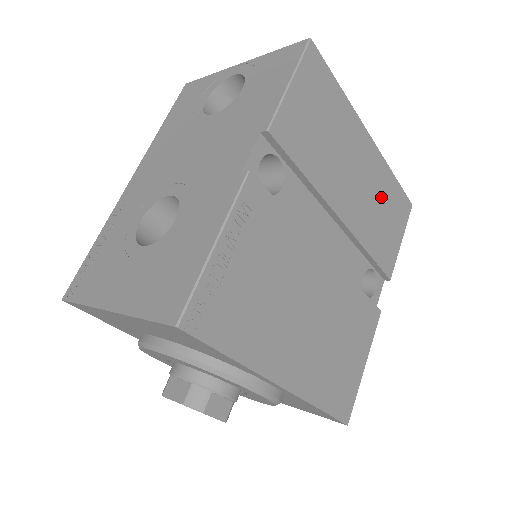
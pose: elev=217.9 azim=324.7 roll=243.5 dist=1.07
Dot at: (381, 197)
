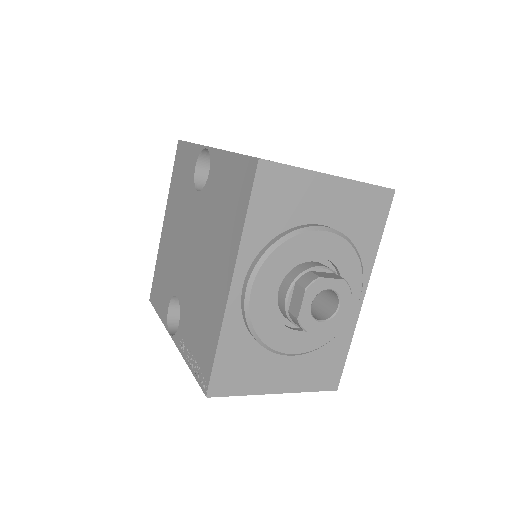
Dot at: occluded
